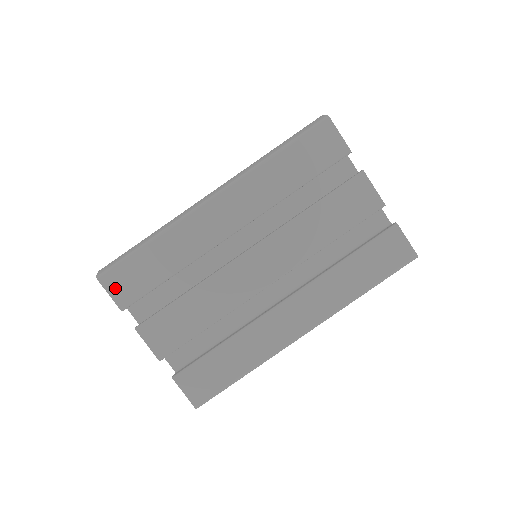
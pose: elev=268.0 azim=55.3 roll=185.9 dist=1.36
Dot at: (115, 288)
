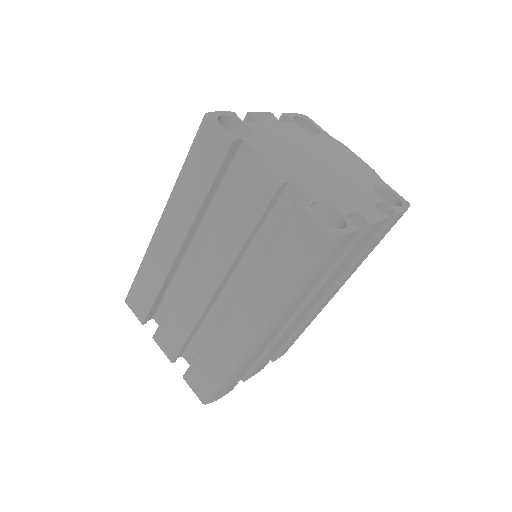
Dot at: (134, 307)
